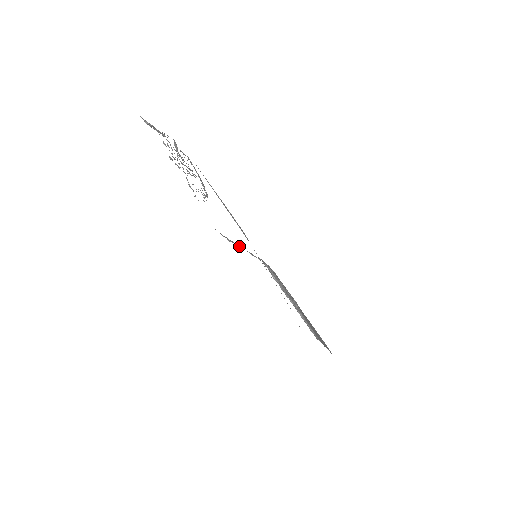
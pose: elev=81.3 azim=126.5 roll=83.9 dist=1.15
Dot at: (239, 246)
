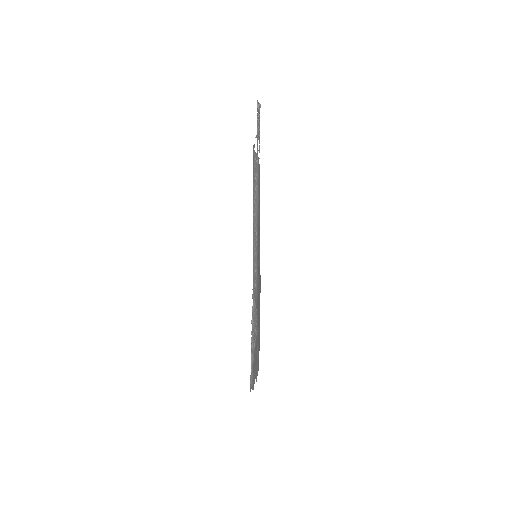
Dot at: (257, 186)
